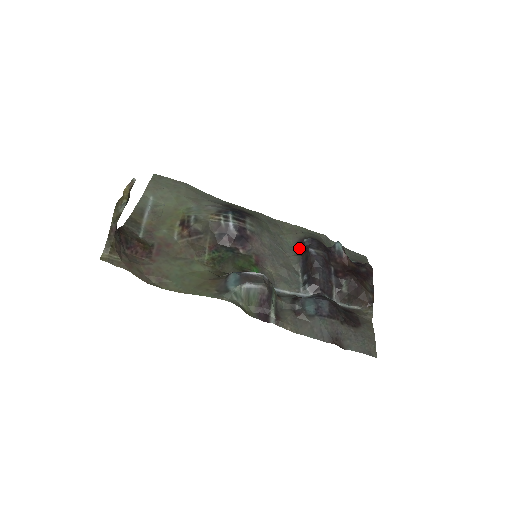
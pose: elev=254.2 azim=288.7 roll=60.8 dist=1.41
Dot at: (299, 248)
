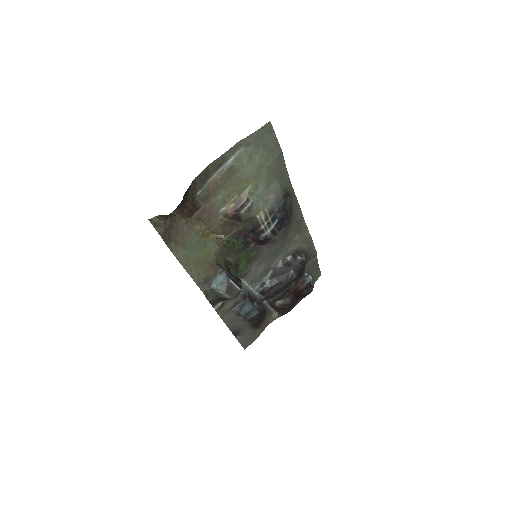
Dot at: (290, 255)
